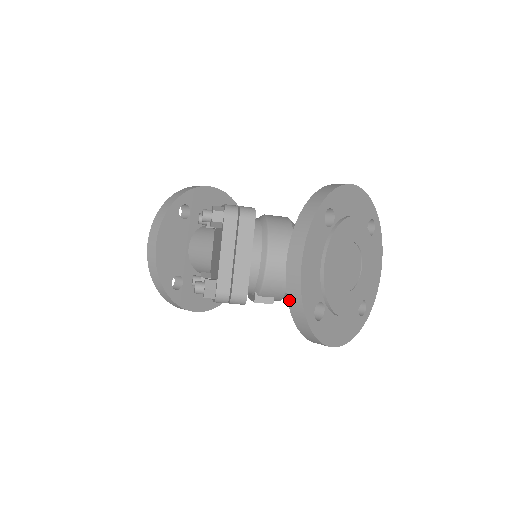
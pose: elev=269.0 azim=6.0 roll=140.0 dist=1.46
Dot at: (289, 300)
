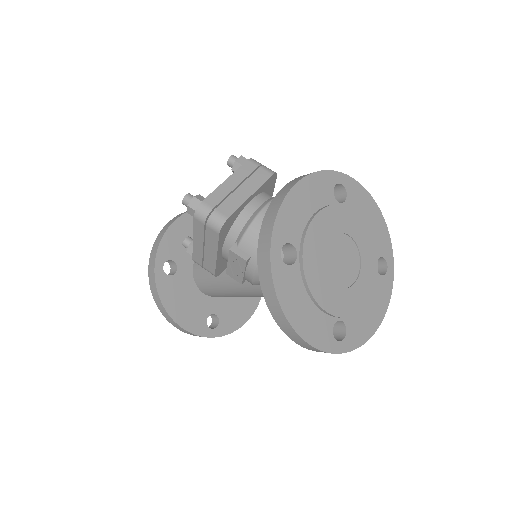
Dot at: (264, 220)
